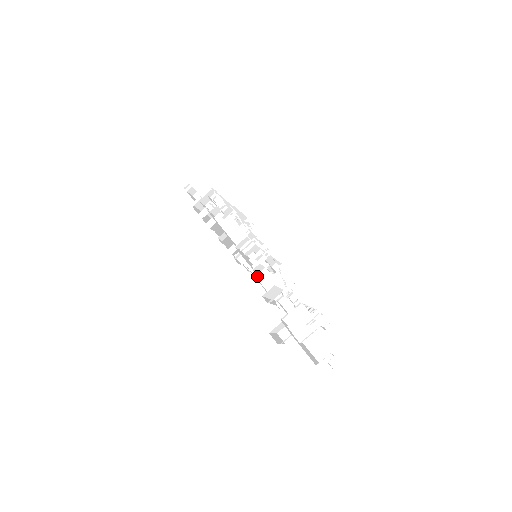
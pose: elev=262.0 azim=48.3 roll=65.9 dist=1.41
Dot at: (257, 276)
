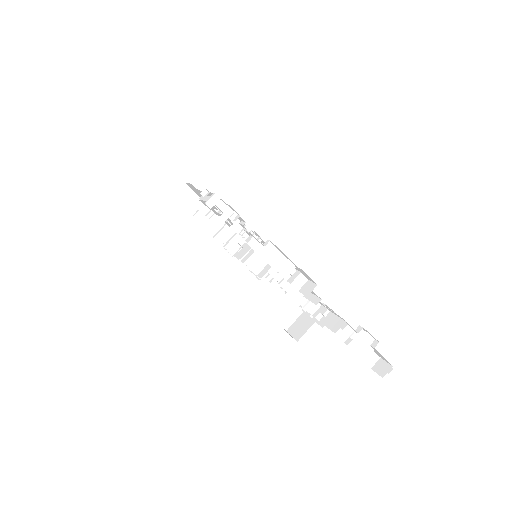
Dot at: (293, 295)
